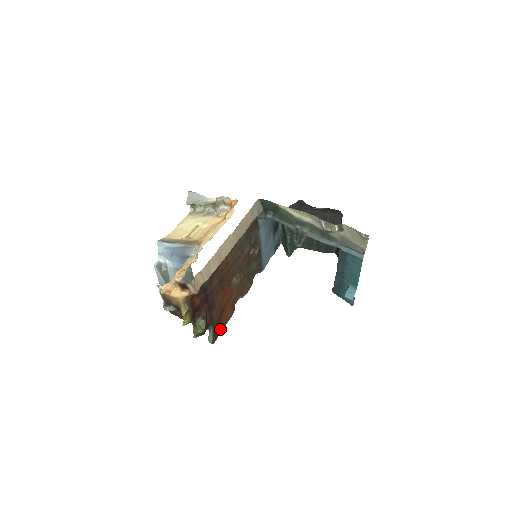
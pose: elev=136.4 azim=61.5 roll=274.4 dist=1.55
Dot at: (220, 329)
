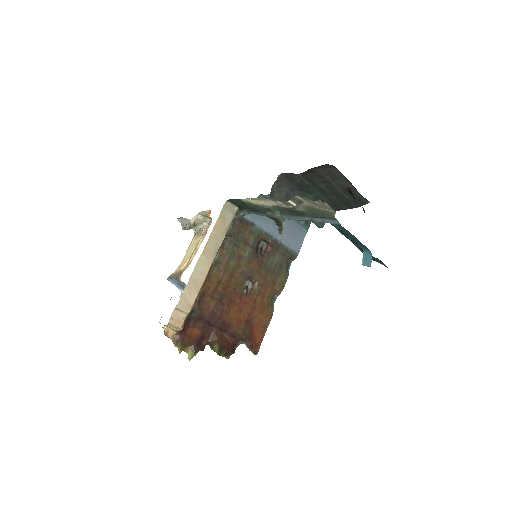
Dot at: (259, 338)
